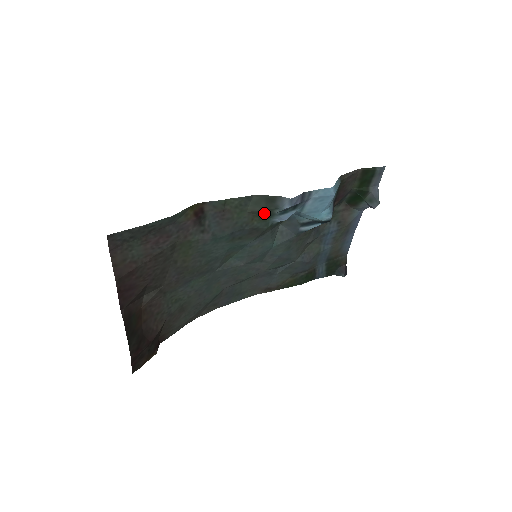
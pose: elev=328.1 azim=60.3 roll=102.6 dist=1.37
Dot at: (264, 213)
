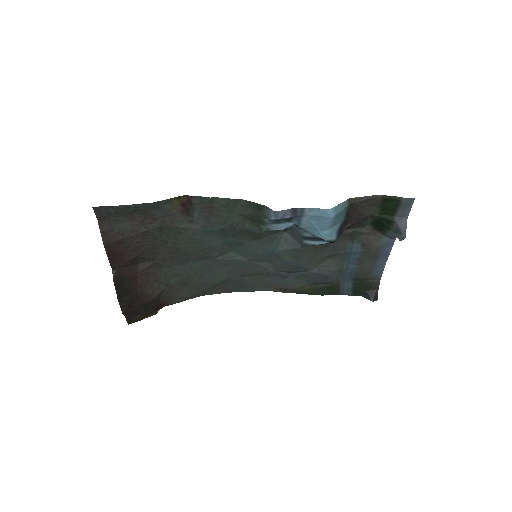
Dot at: (254, 218)
